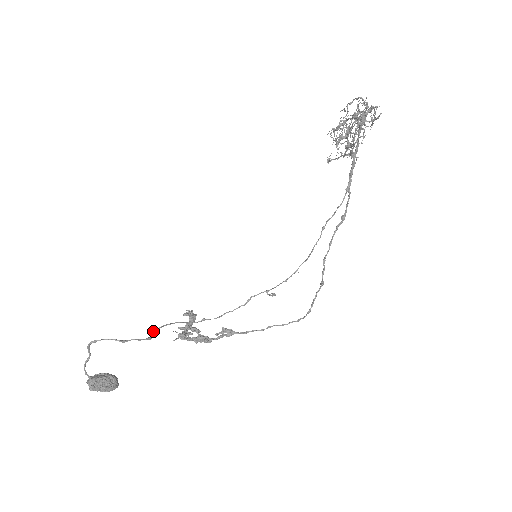
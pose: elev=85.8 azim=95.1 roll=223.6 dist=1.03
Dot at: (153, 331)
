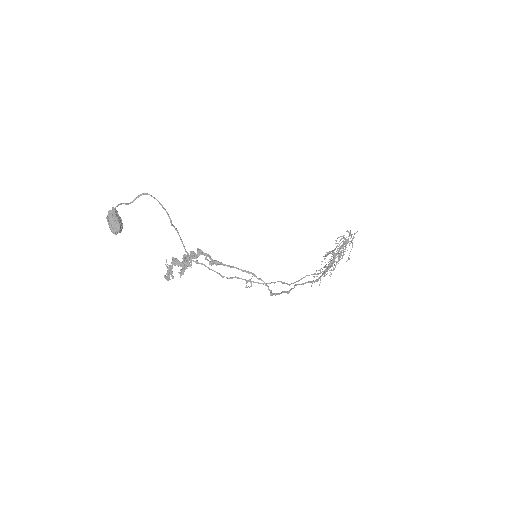
Dot at: (174, 226)
